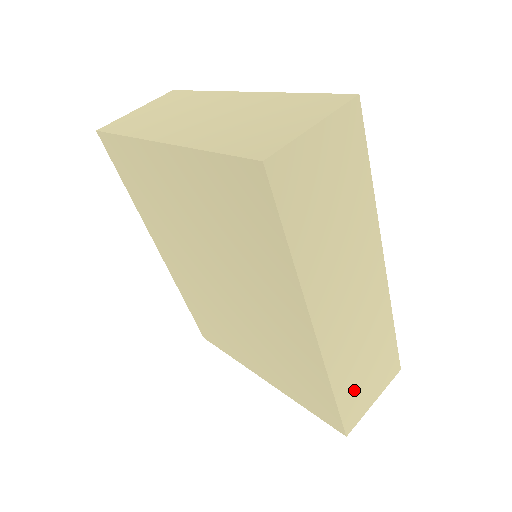
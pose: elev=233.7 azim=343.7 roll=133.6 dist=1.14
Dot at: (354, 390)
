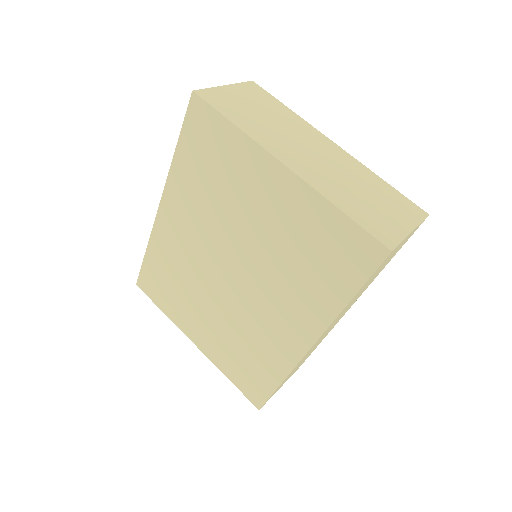
Dot at: (284, 381)
